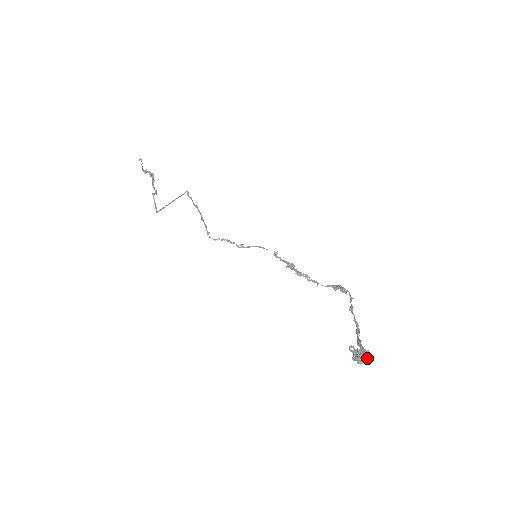
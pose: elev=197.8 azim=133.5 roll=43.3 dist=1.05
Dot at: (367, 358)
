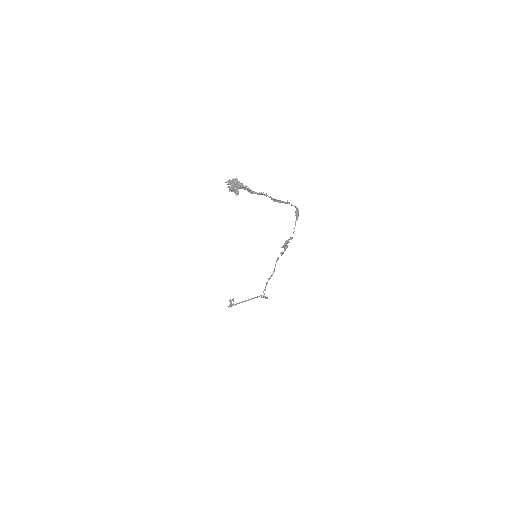
Dot at: (236, 182)
